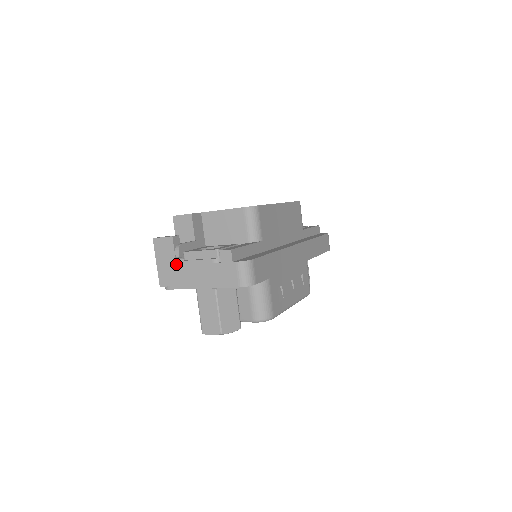
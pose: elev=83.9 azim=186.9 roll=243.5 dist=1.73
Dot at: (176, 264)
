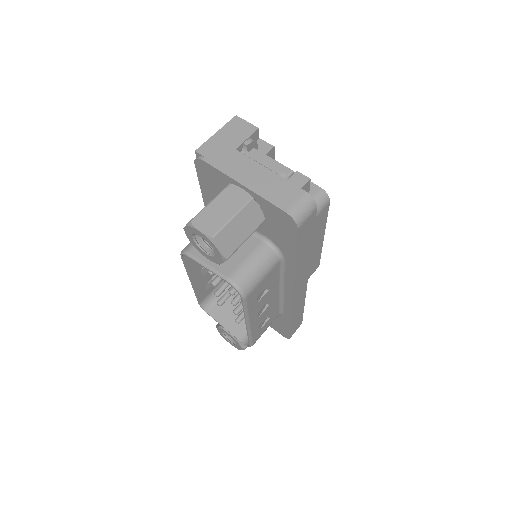
Dot at: (236, 148)
